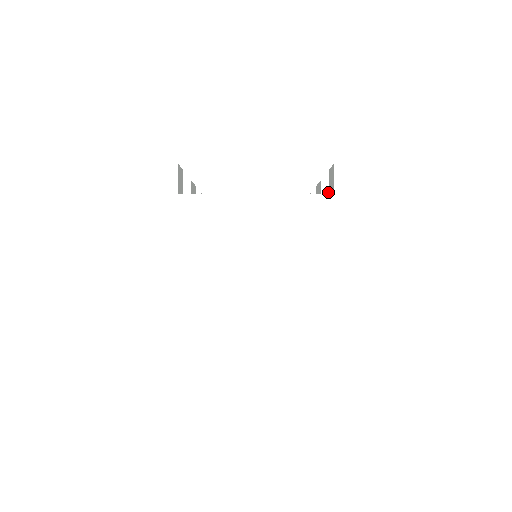
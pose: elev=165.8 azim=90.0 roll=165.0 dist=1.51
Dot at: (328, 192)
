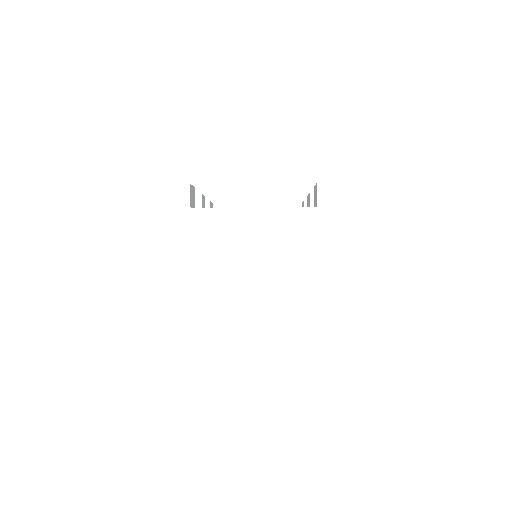
Dot at: occluded
